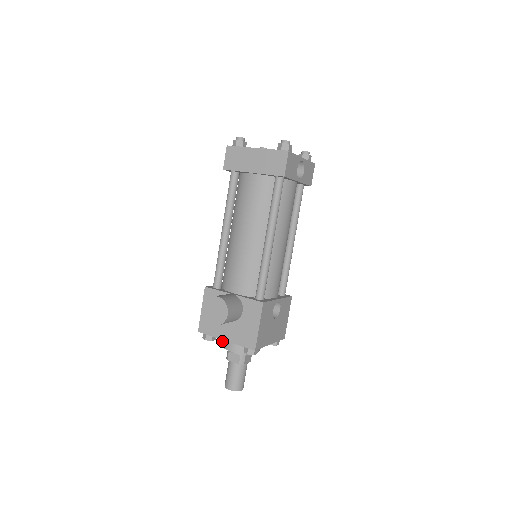
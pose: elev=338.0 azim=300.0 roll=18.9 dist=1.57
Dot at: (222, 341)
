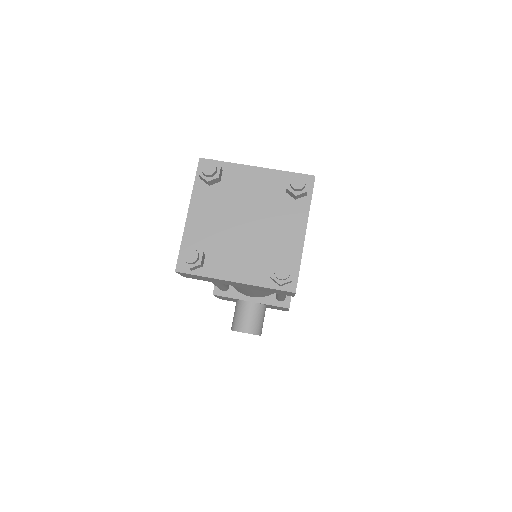
Dot at: occluded
